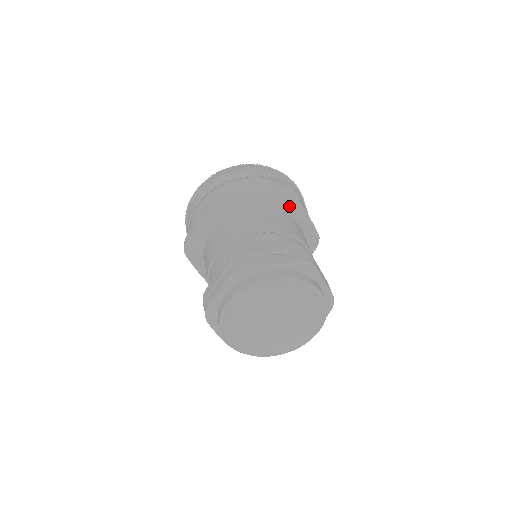
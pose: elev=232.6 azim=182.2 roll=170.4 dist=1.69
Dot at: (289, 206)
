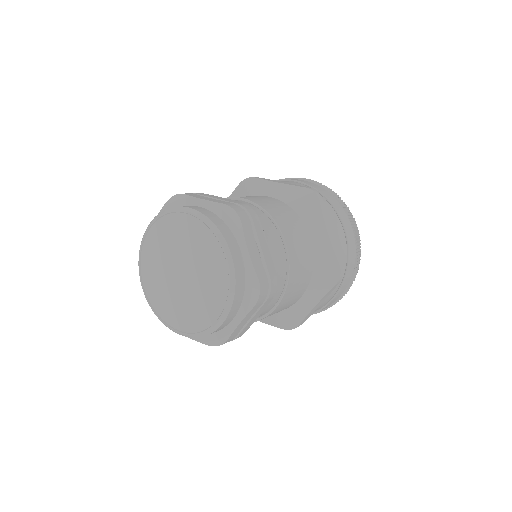
Dot at: (304, 207)
